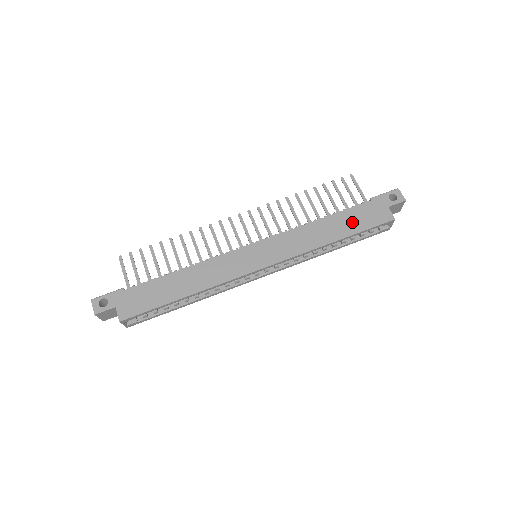
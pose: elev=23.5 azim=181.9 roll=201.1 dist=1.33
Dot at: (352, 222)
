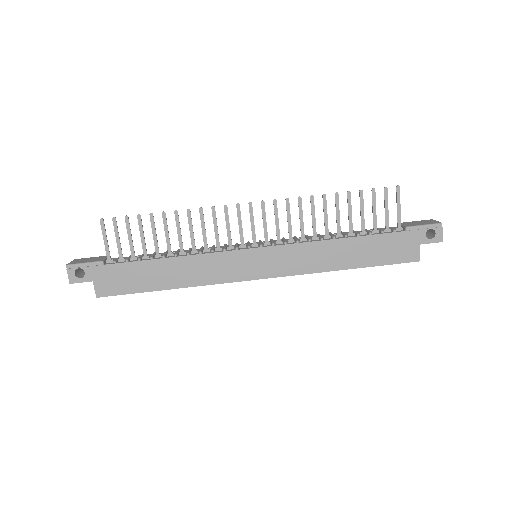
Dot at: (373, 252)
